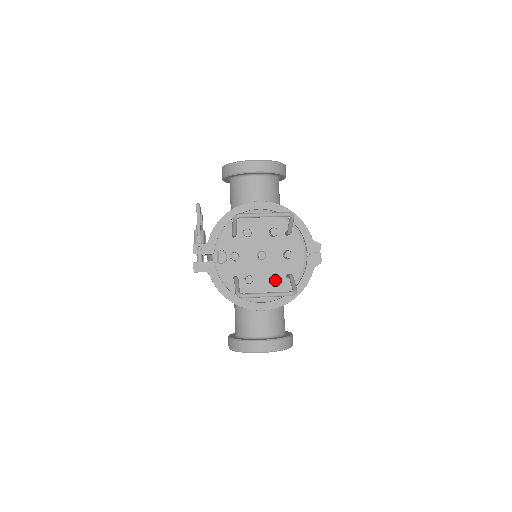
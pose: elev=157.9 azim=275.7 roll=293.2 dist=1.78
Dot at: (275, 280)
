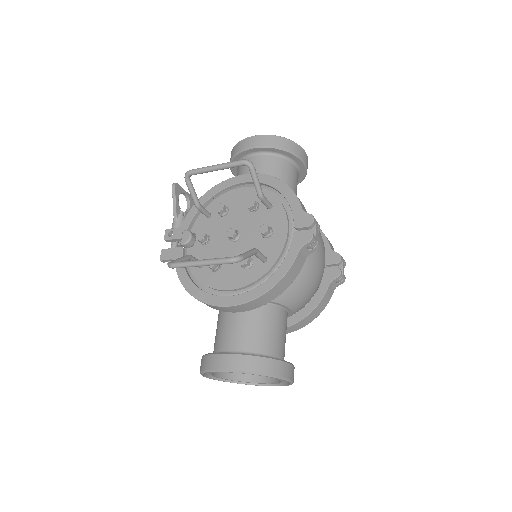
Dot at: (242, 262)
